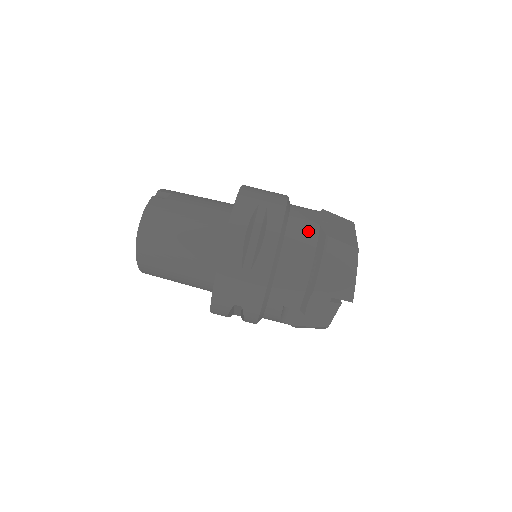
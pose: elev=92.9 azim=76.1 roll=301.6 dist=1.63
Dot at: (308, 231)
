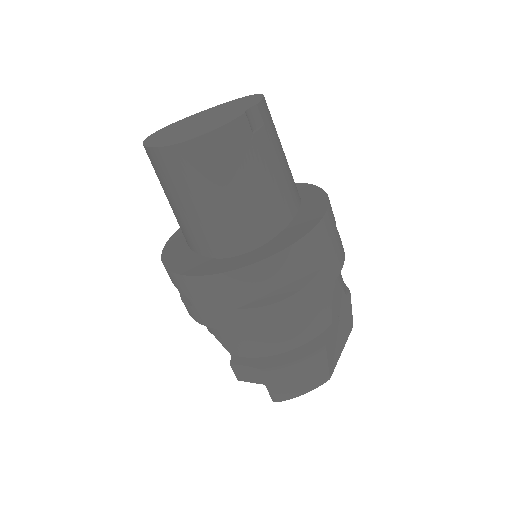
Dot at: (319, 322)
